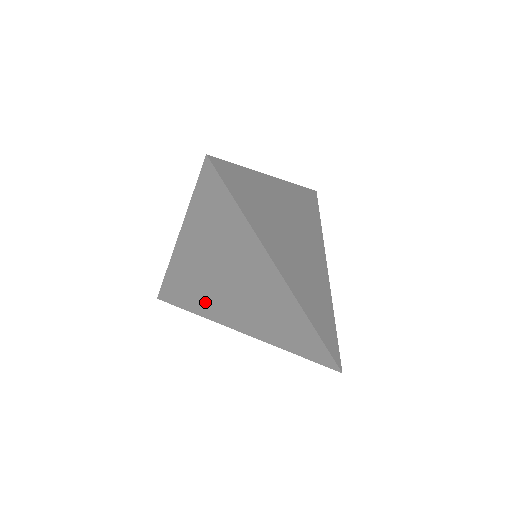
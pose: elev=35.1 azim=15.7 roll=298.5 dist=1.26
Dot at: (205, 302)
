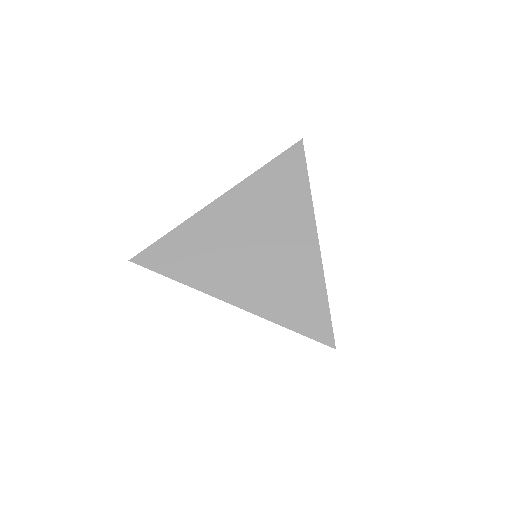
Dot at: occluded
